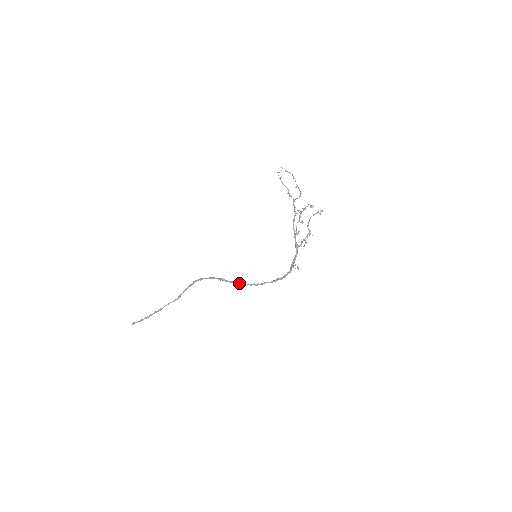
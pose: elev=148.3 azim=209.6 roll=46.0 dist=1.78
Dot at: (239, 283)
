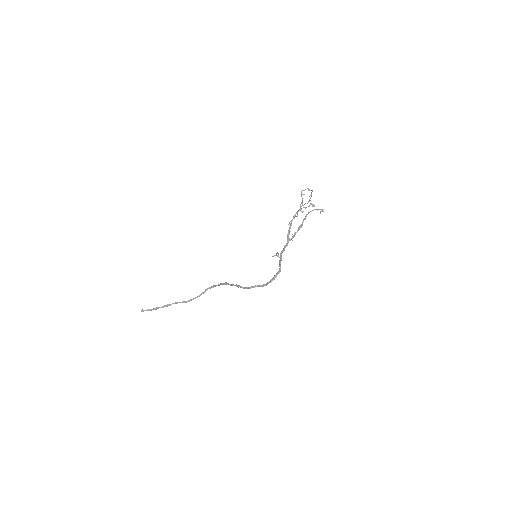
Dot at: (236, 285)
